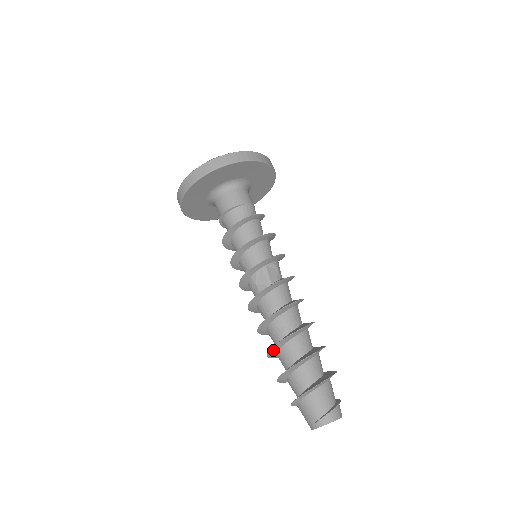
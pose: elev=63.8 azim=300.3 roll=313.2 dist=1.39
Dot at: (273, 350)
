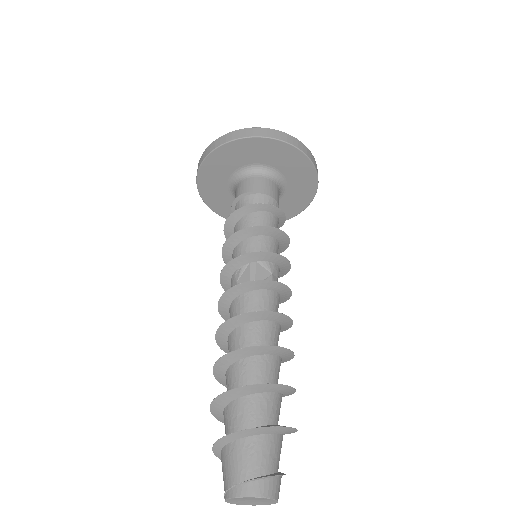
Dot at: (220, 366)
